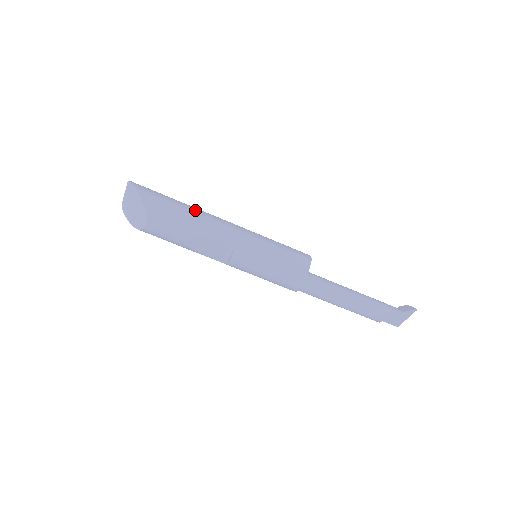
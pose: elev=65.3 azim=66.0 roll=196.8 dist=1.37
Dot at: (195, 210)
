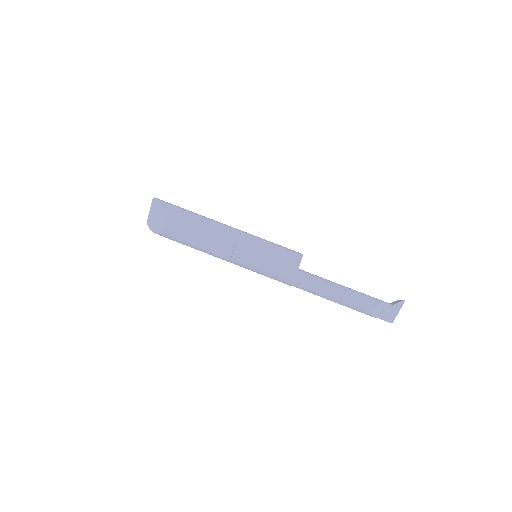
Dot at: (204, 216)
